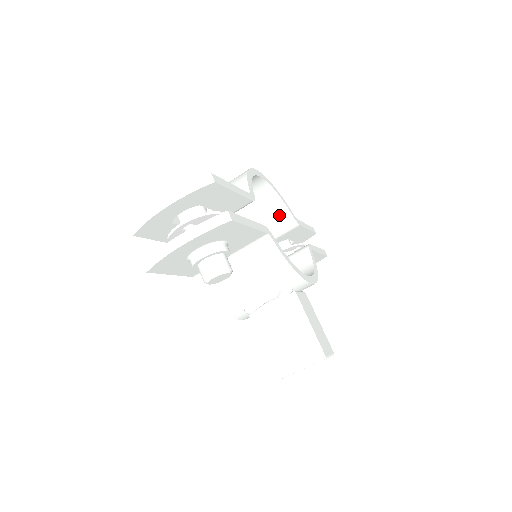
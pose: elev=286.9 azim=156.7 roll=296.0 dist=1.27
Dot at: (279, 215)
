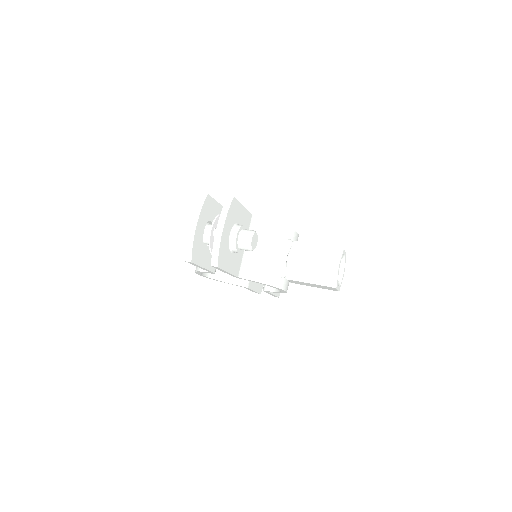
Dot at: occluded
